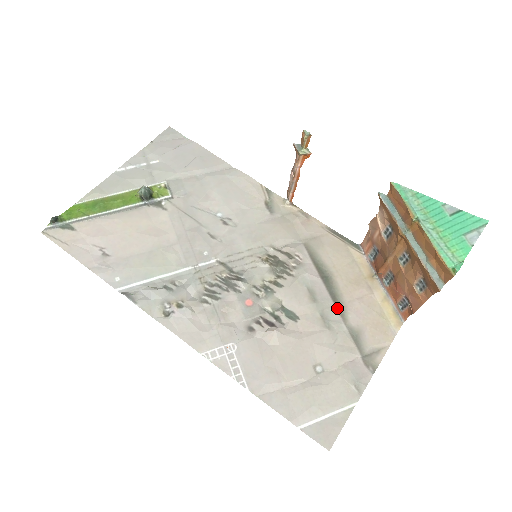
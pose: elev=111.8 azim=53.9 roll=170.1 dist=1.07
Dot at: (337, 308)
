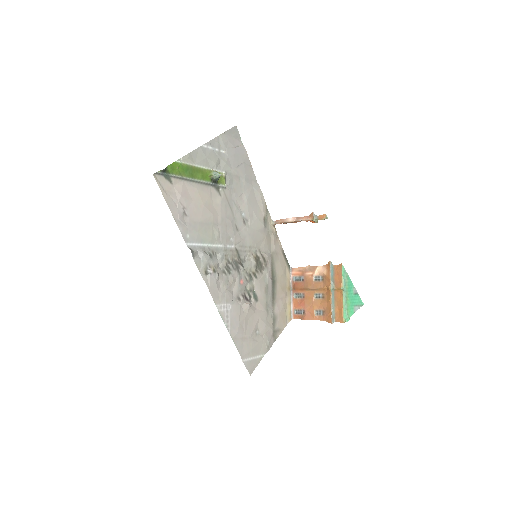
Dot at: (272, 301)
